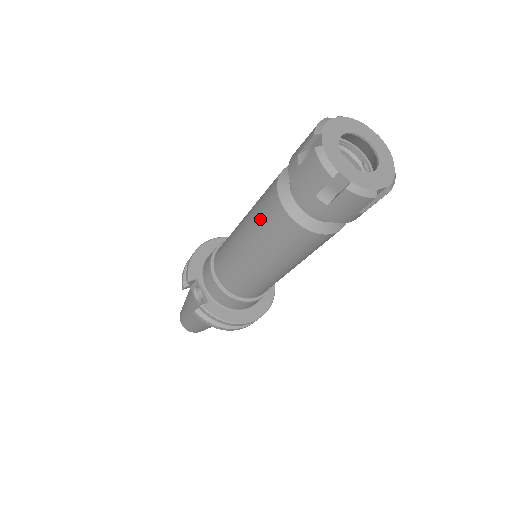
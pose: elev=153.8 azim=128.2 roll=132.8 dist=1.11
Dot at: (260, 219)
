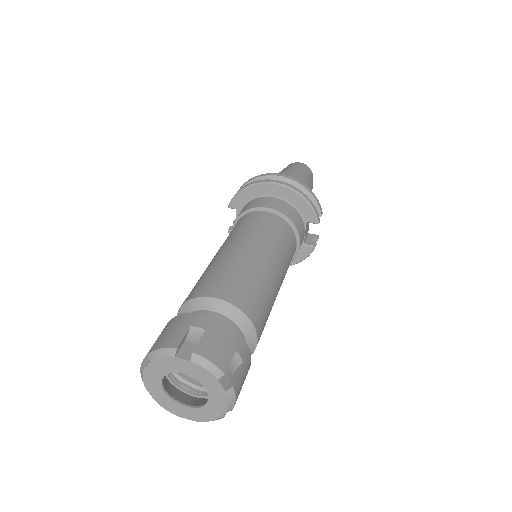
Dot at: occluded
